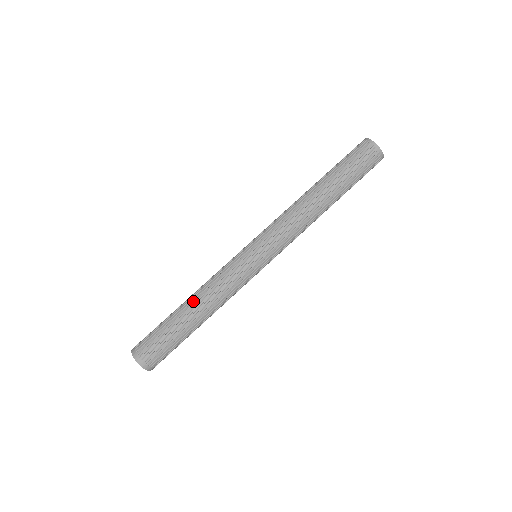
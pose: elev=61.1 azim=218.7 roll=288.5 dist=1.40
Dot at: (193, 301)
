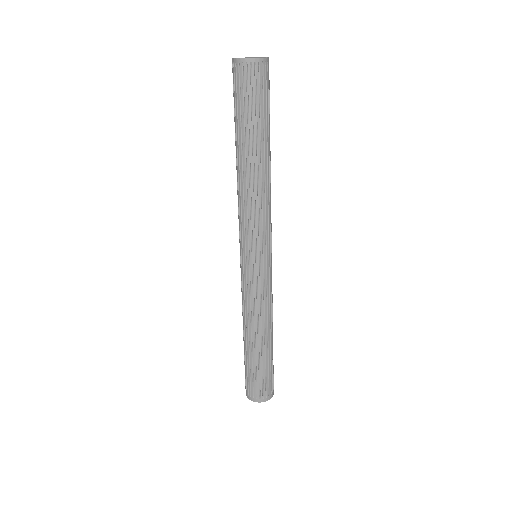
Dot at: (244, 332)
